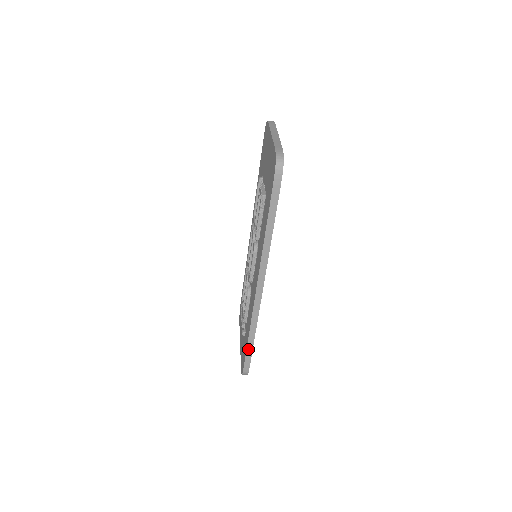
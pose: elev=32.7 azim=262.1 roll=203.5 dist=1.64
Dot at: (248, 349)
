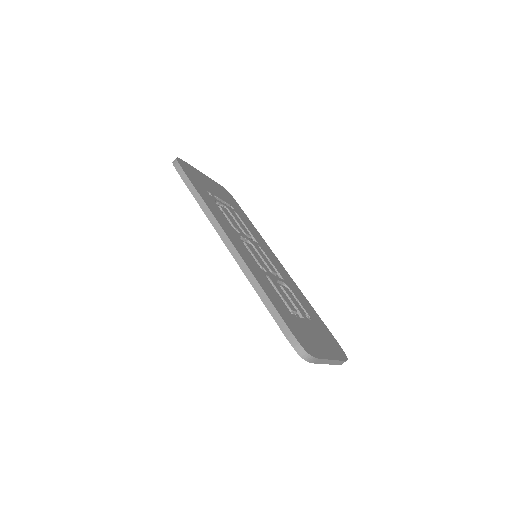
Dot at: (271, 312)
